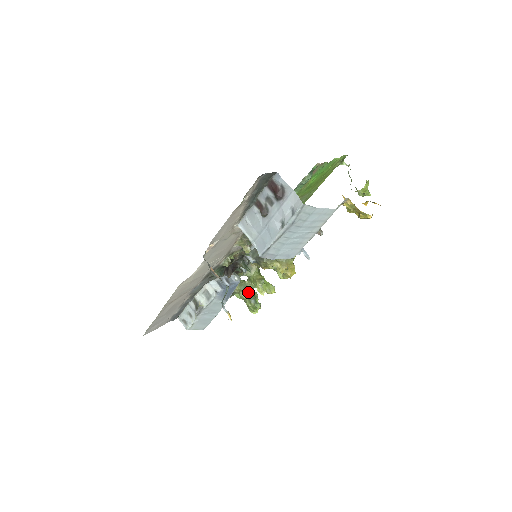
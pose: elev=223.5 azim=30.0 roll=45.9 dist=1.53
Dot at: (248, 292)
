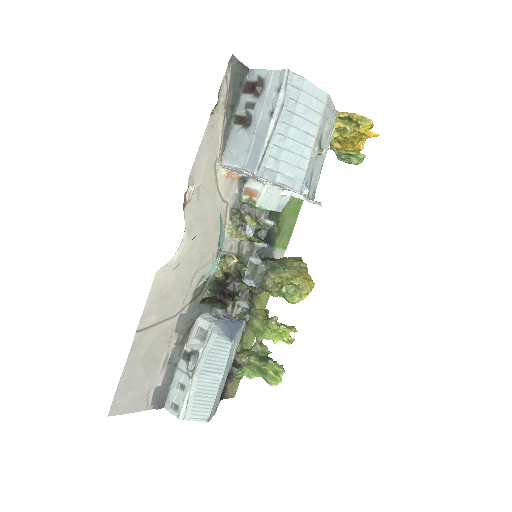
Dot at: (261, 356)
